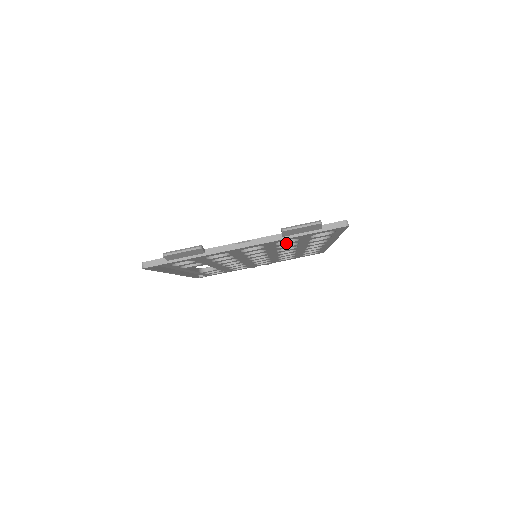
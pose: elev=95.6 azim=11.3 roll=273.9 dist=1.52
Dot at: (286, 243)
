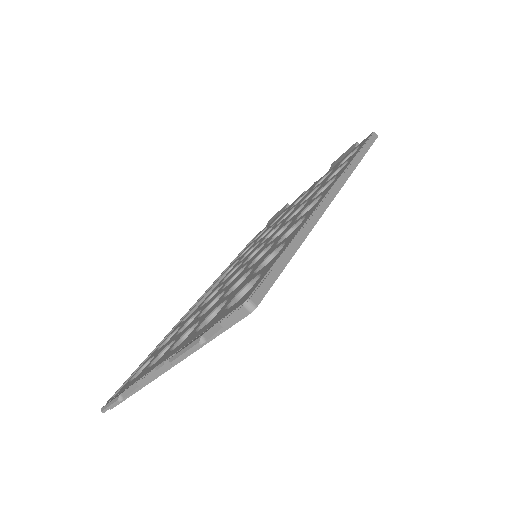
Dot at: occluded
